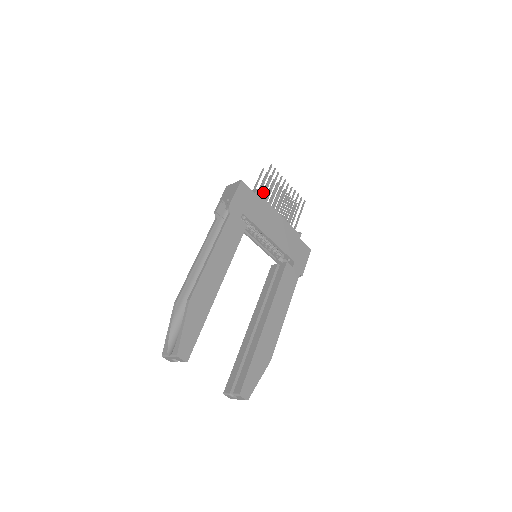
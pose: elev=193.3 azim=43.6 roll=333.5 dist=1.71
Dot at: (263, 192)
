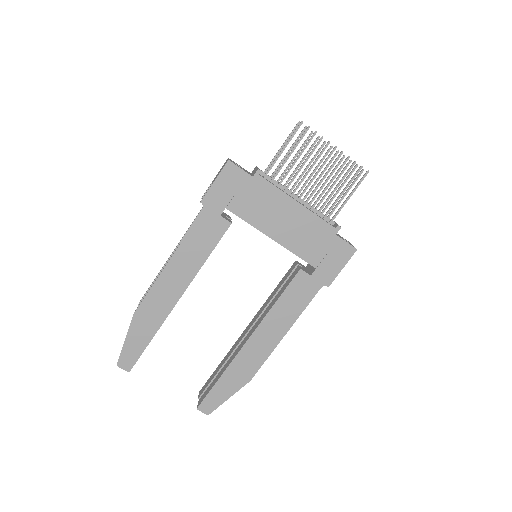
Dot at: (291, 161)
